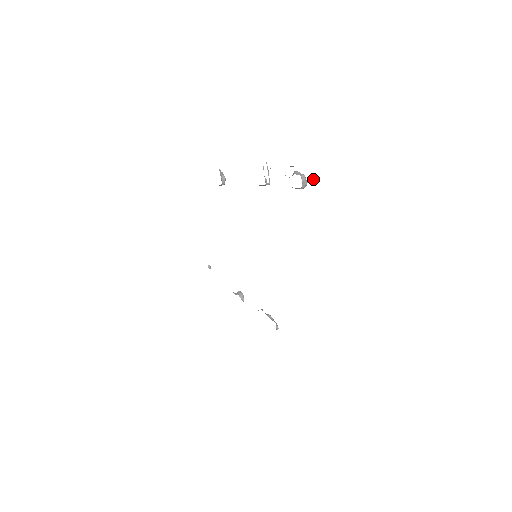
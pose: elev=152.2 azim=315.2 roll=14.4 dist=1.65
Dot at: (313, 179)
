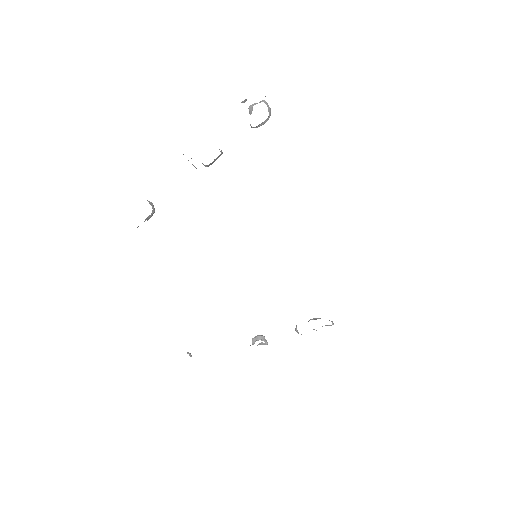
Dot at: occluded
